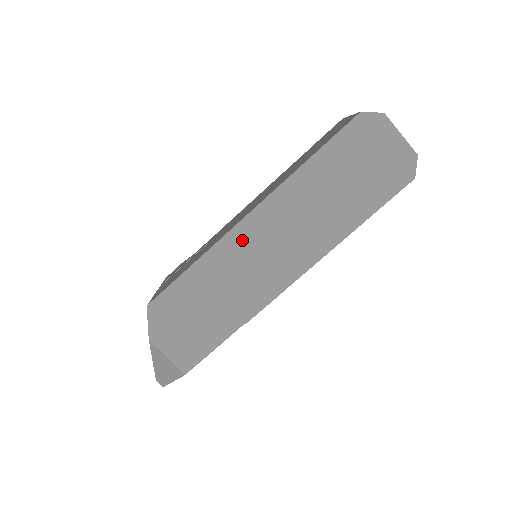
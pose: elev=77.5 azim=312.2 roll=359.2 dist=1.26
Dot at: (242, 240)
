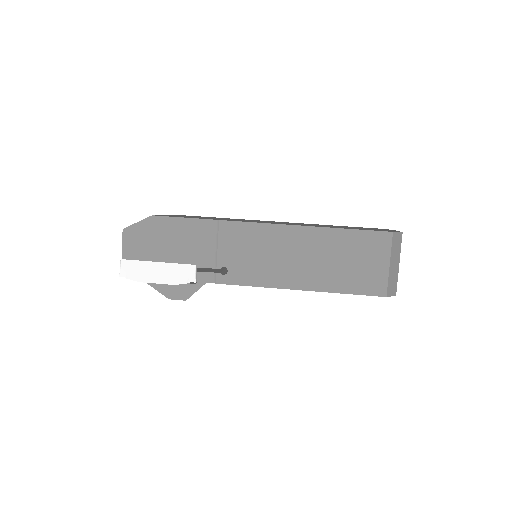
Dot at: occluded
